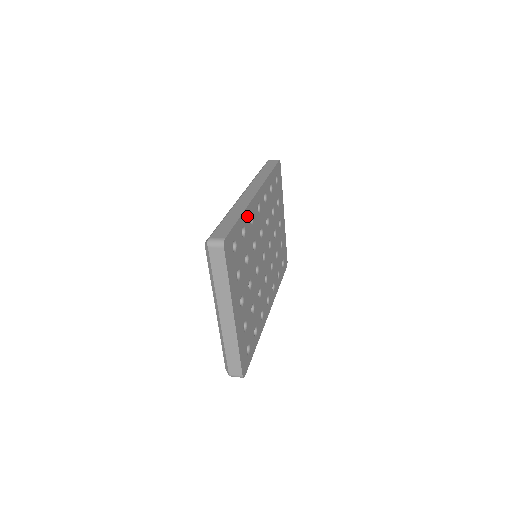
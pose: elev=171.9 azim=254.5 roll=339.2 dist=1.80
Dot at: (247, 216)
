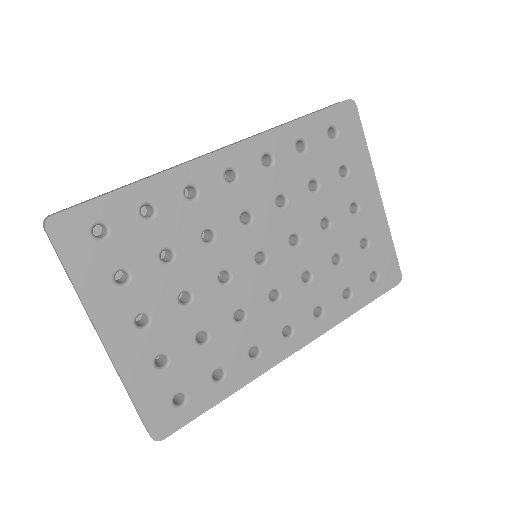
Dot at: (167, 186)
